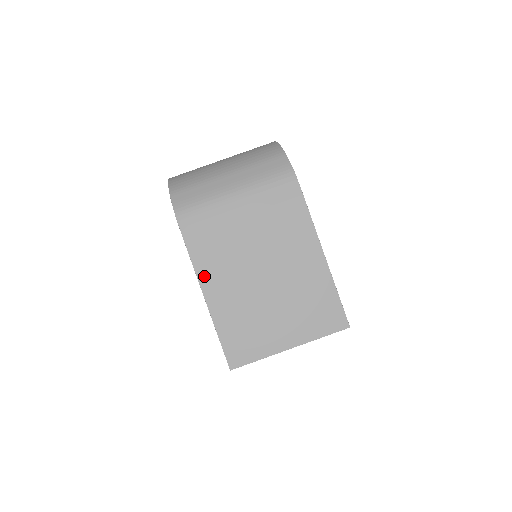
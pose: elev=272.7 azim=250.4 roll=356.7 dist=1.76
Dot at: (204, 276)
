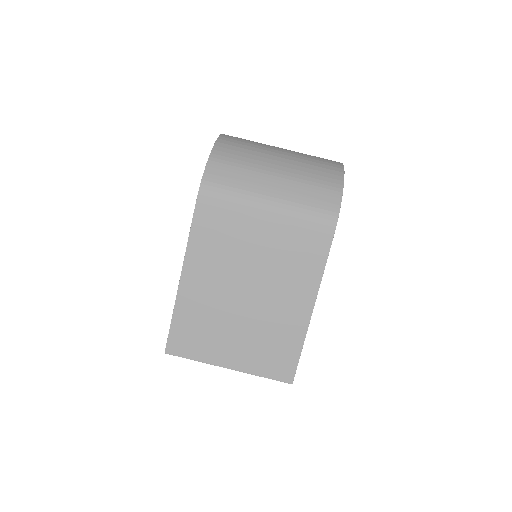
Dot at: (192, 259)
